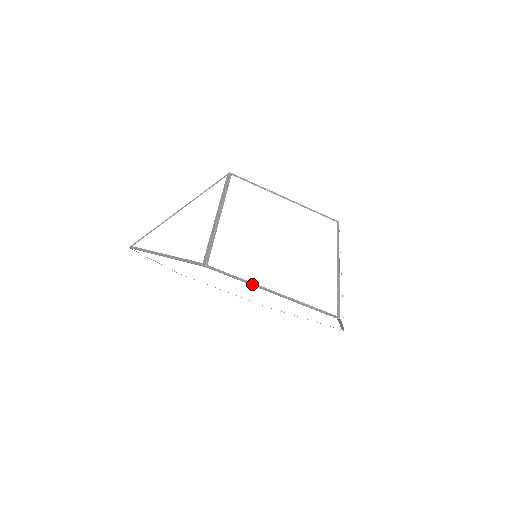
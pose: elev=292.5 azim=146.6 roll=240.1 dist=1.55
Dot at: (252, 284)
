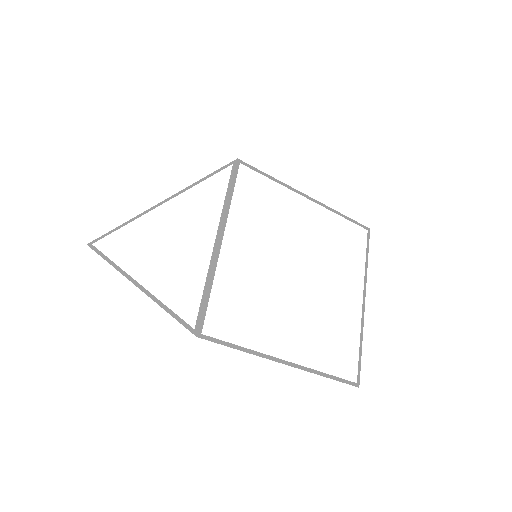
Dot at: (259, 355)
